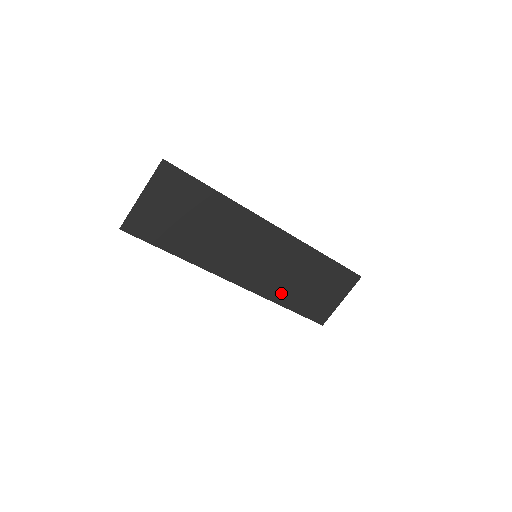
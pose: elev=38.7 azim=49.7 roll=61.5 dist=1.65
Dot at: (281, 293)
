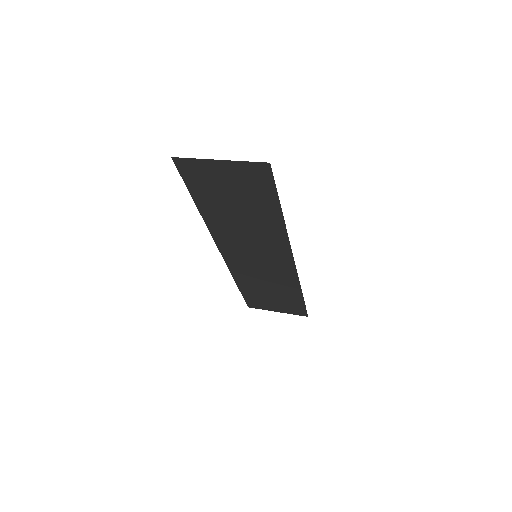
Dot at: (245, 279)
